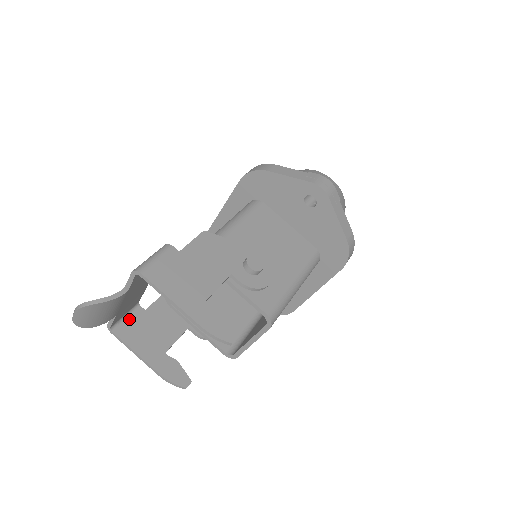
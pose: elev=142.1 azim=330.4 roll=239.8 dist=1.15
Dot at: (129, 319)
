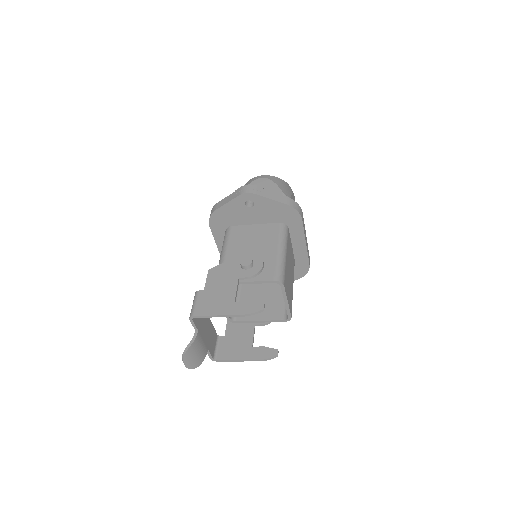
Dot at: (220, 347)
